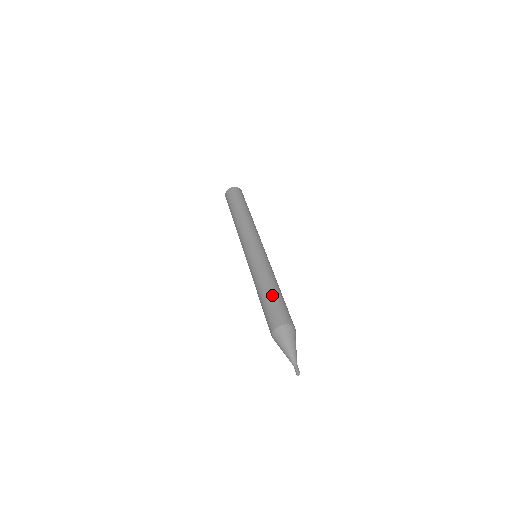
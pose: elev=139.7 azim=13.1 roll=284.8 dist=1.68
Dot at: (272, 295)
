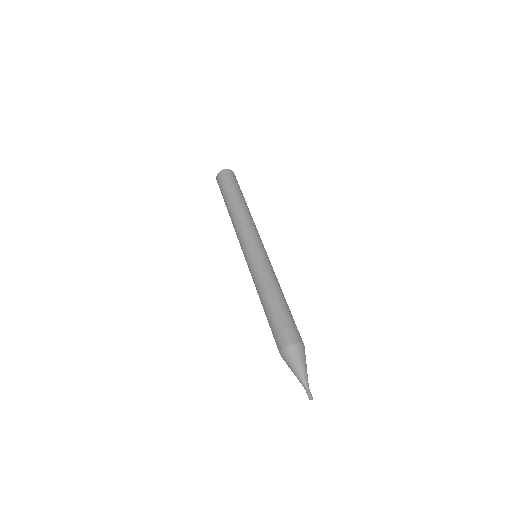
Dot at: (270, 313)
